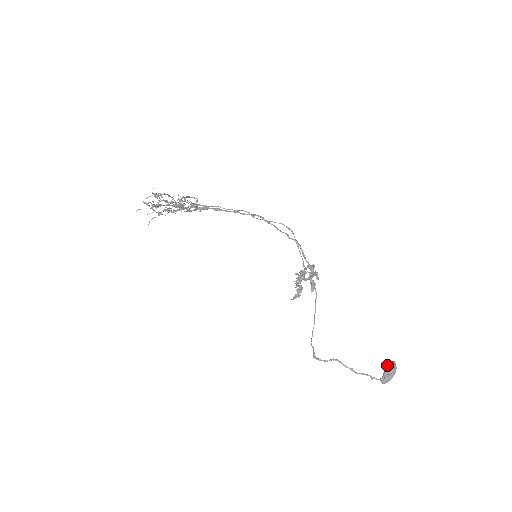
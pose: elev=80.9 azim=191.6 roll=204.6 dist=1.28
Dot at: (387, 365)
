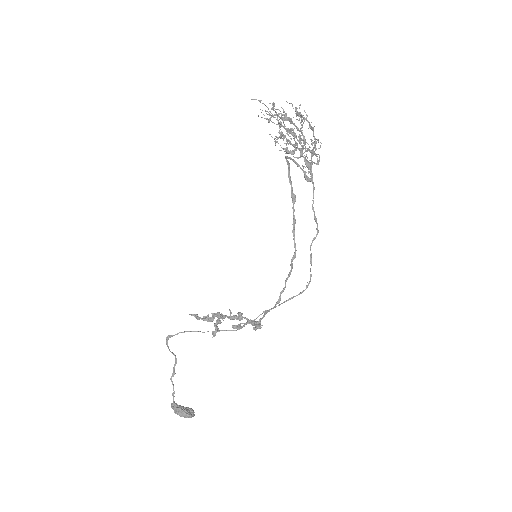
Dot at: (190, 408)
